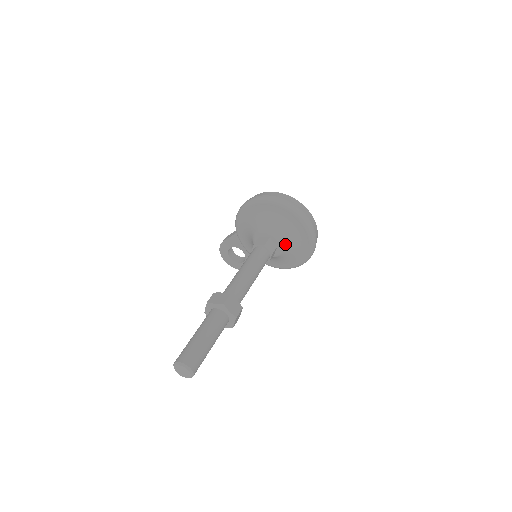
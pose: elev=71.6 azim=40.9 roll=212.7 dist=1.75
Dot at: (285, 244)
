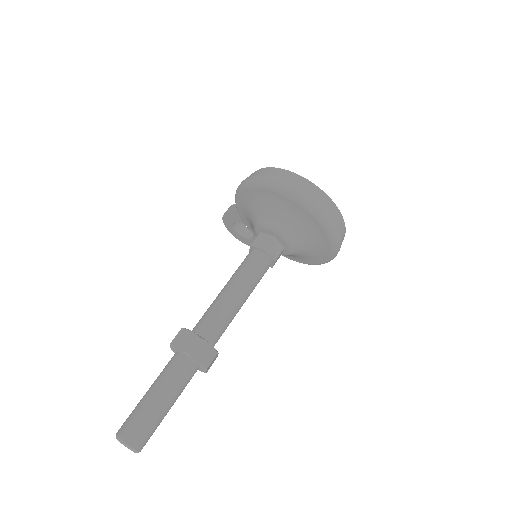
Dot at: (296, 245)
